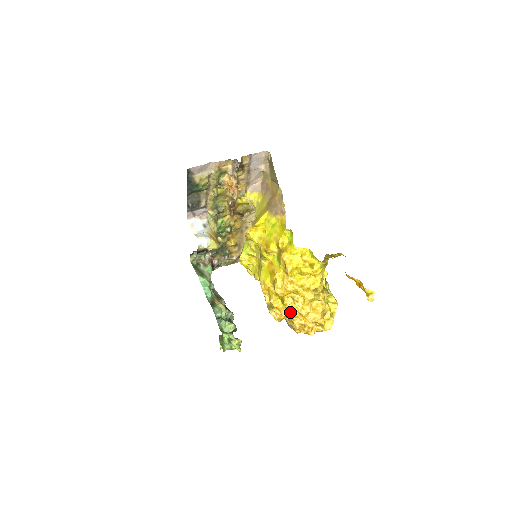
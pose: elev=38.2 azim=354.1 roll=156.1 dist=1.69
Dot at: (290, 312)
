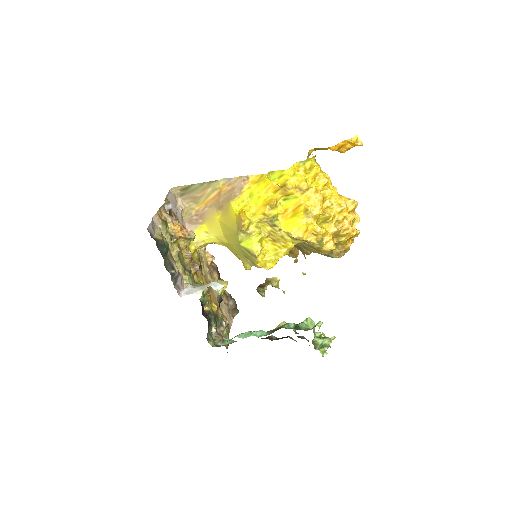
Dot at: (335, 226)
